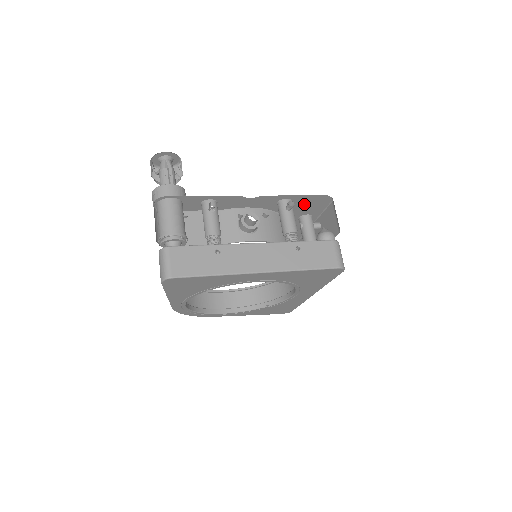
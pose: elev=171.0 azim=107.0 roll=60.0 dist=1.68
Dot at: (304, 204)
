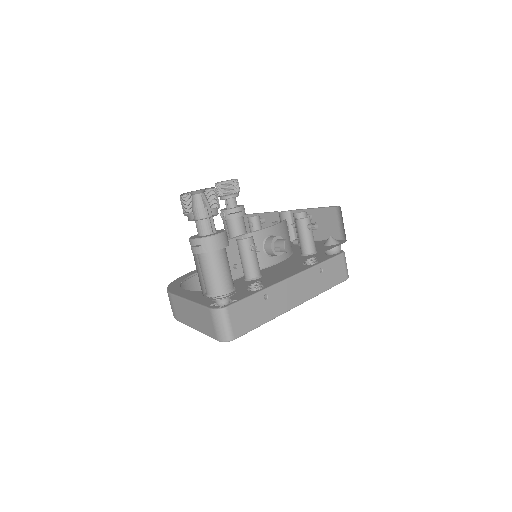
Dot at: occluded
